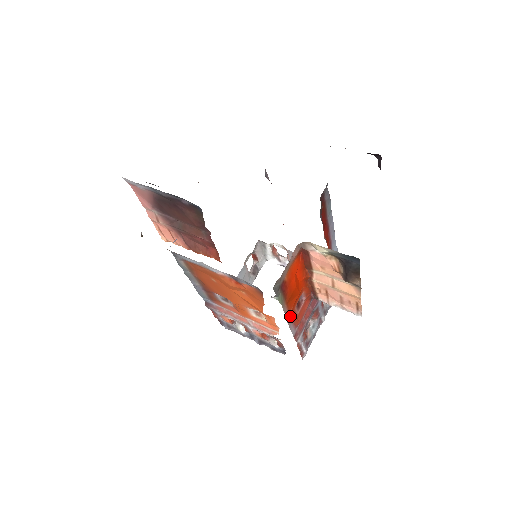
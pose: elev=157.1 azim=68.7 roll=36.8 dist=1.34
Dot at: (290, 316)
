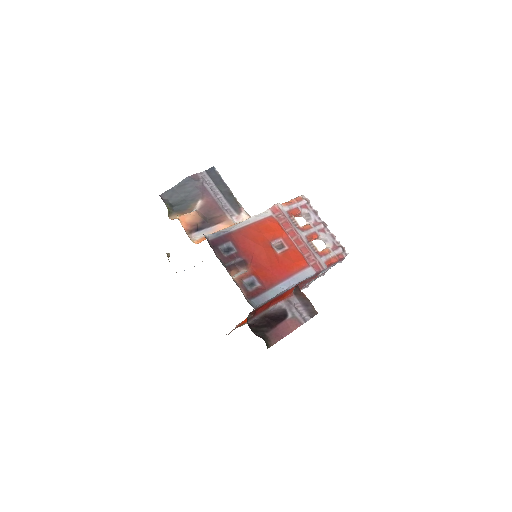
Dot at: occluded
